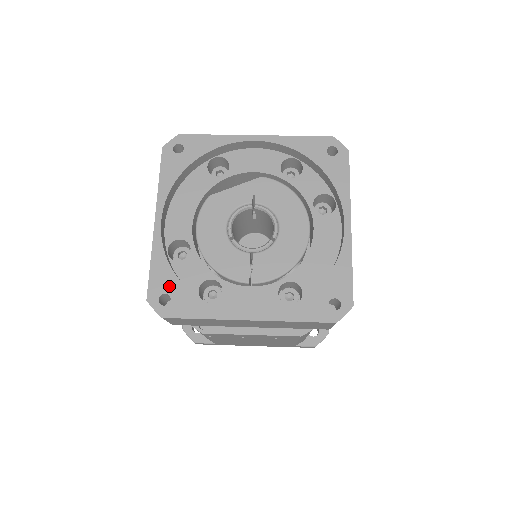
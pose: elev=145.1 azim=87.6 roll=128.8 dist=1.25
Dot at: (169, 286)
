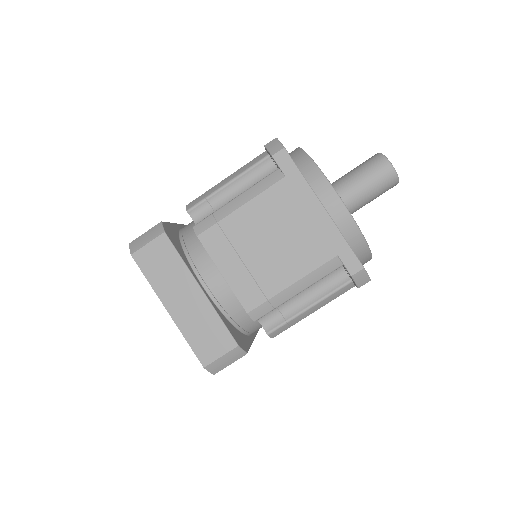
Dot at: occluded
